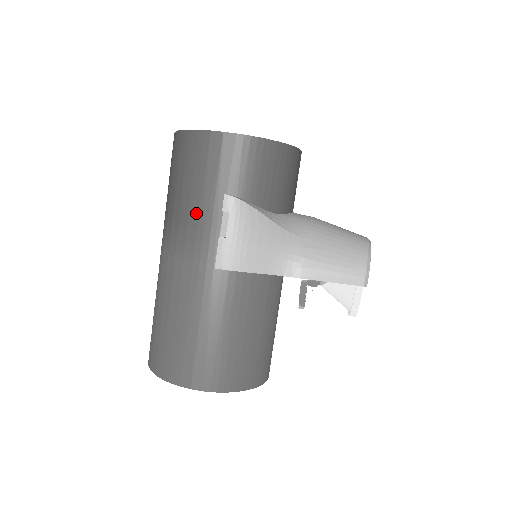
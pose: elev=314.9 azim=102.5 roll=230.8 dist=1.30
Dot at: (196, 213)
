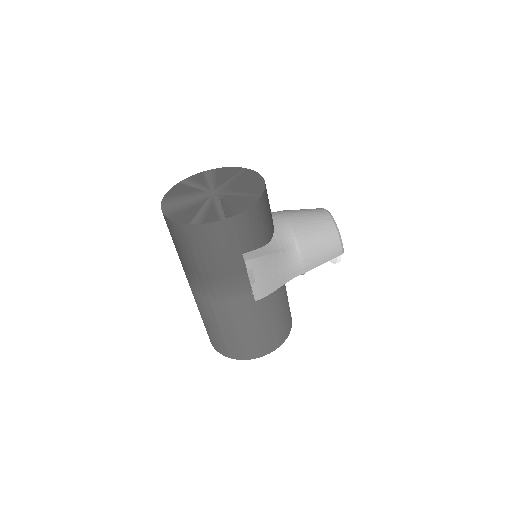
Dot at: (223, 274)
